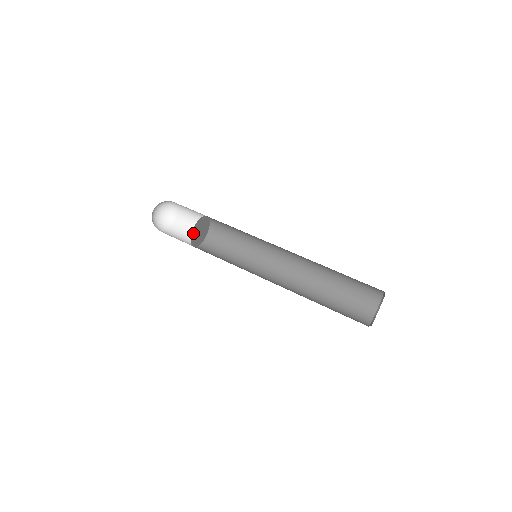
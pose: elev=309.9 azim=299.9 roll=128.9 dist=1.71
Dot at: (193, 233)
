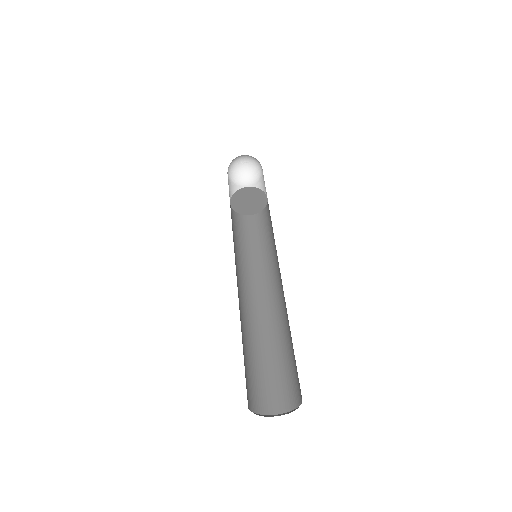
Dot at: (246, 190)
